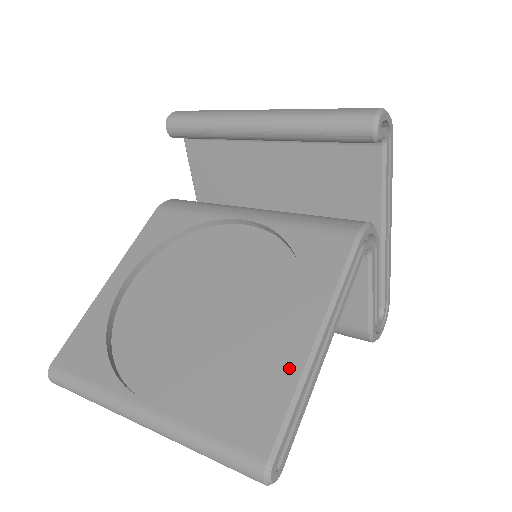
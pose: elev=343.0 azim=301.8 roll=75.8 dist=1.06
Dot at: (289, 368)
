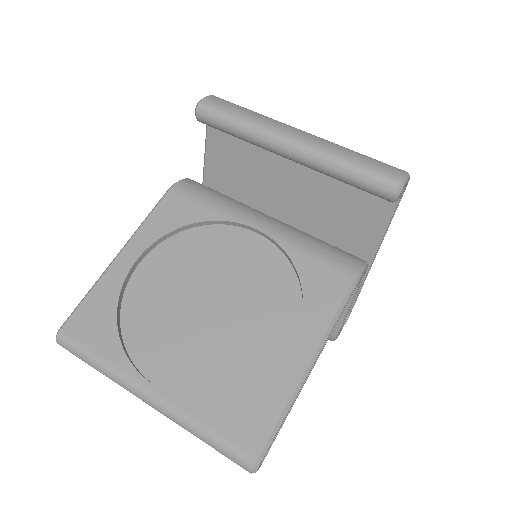
Dot at: (283, 386)
